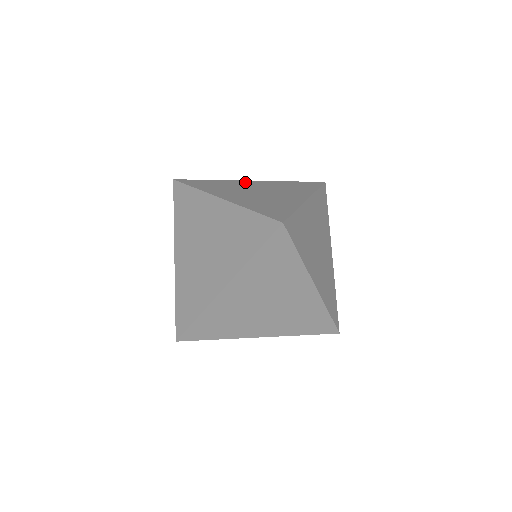
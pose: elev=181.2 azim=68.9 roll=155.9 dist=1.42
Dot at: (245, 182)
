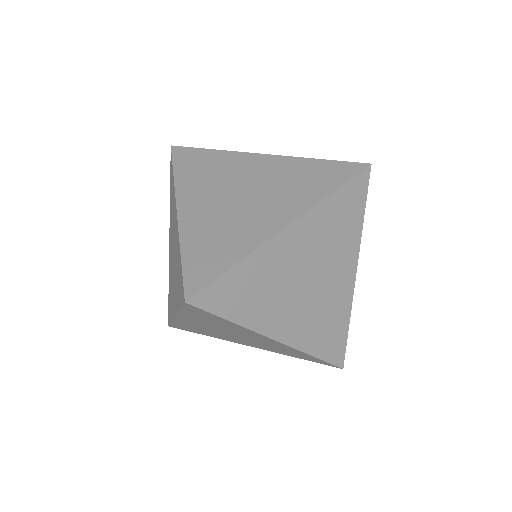
Dot at: occluded
